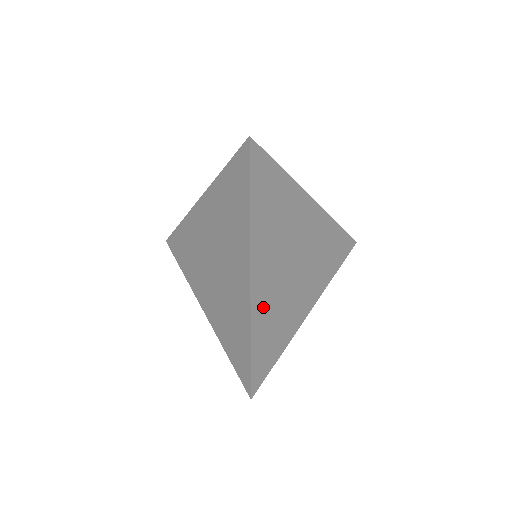
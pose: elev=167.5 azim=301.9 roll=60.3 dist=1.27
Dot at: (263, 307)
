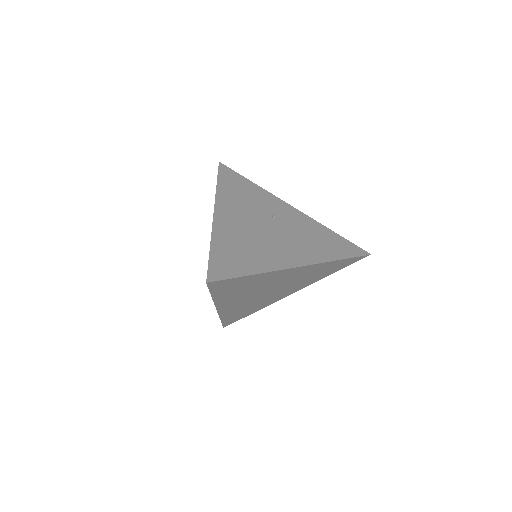
Dot at: (232, 311)
